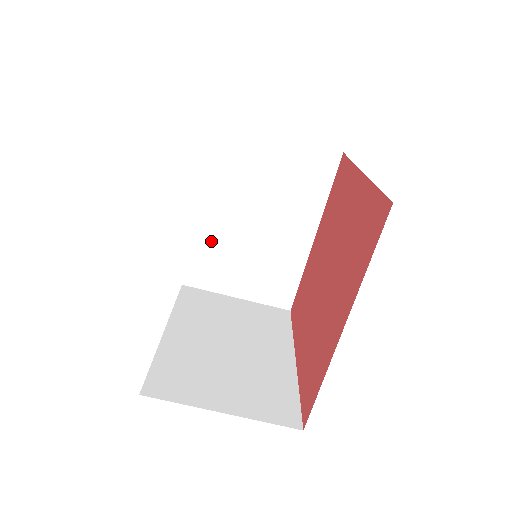
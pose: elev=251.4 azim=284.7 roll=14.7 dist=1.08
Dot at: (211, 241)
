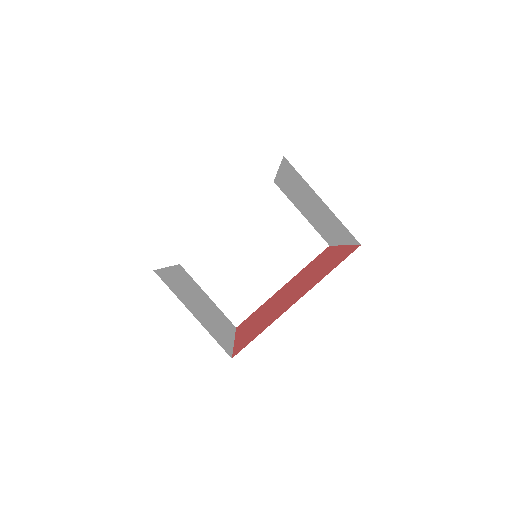
Dot at: (219, 248)
